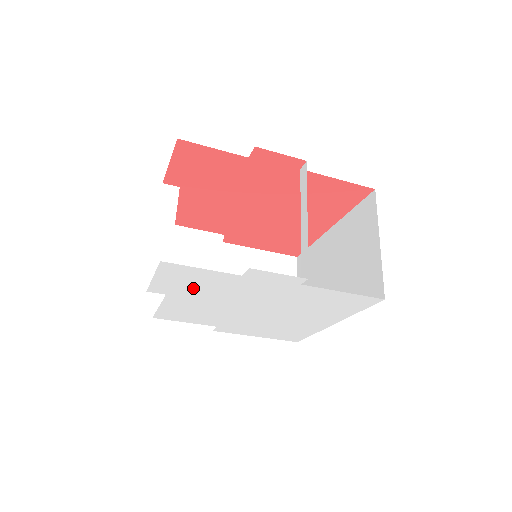
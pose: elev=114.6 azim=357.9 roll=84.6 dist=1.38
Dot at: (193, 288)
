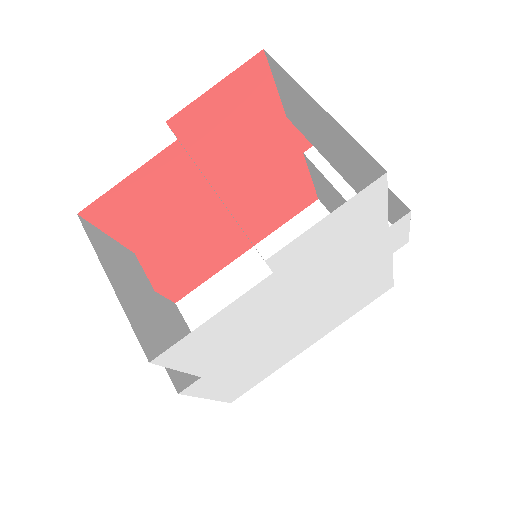
Dot at: (320, 254)
